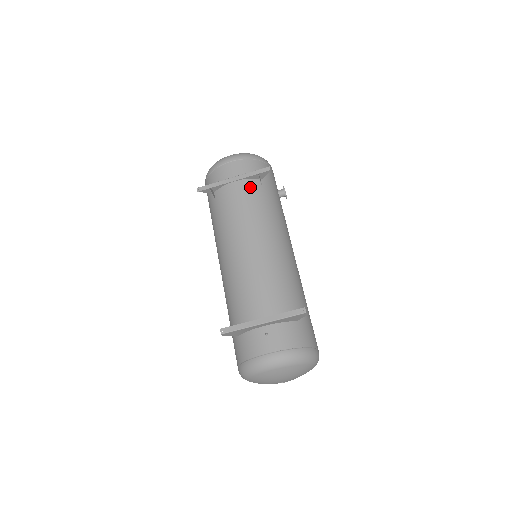
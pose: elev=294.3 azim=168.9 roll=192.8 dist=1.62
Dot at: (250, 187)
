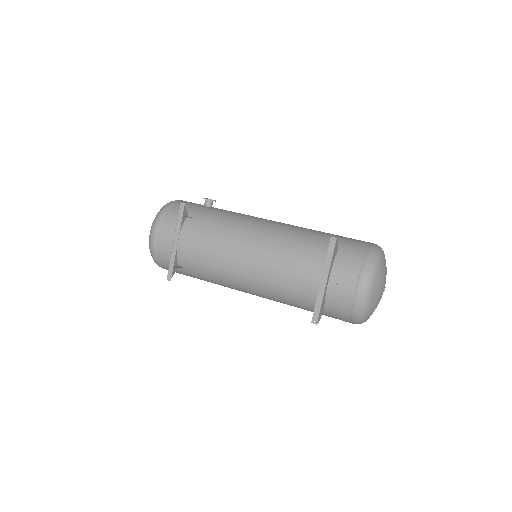
Dot at: (190, 230)
